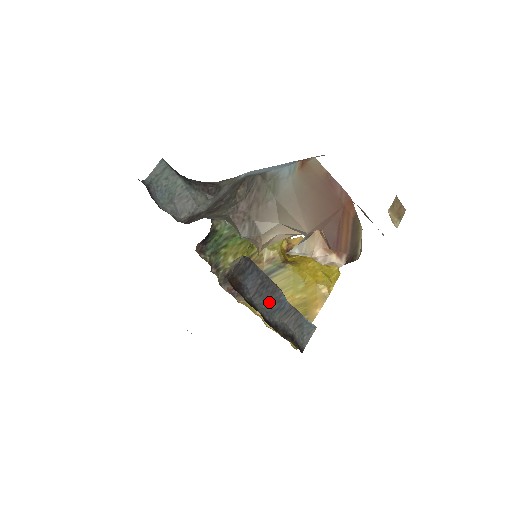
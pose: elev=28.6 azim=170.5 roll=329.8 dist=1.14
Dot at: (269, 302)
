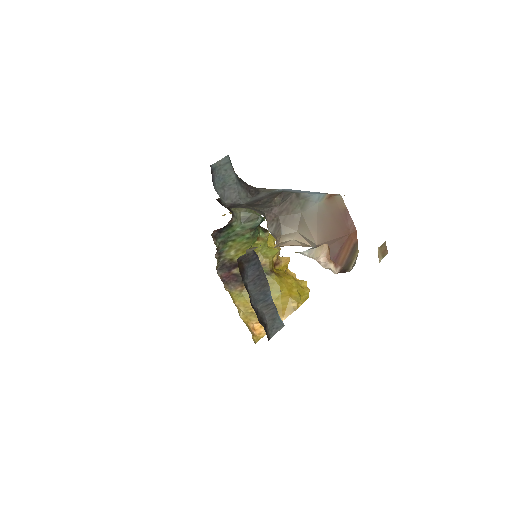
Dot at: (258, 292)
